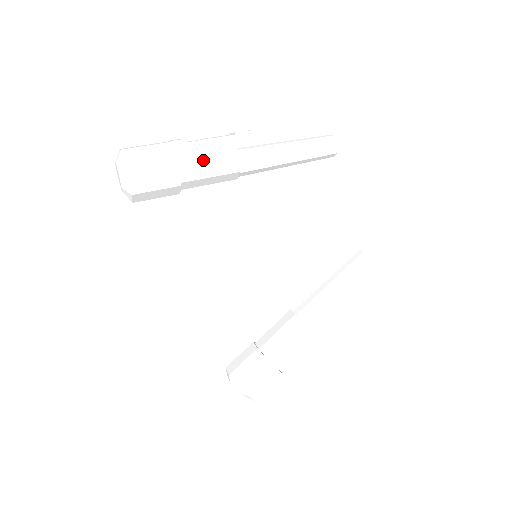
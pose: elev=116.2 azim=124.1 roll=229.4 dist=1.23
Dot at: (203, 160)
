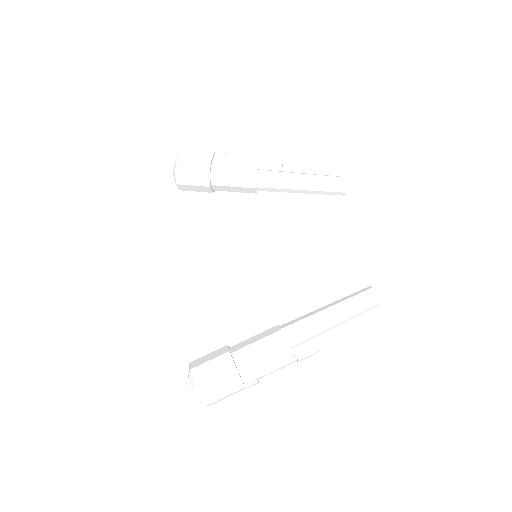
Dot at: (232, 164)
